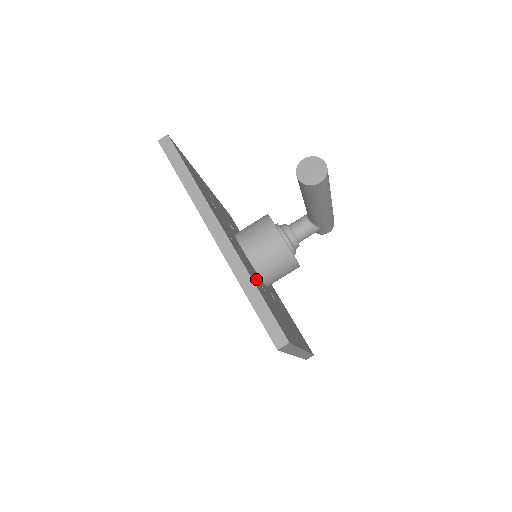
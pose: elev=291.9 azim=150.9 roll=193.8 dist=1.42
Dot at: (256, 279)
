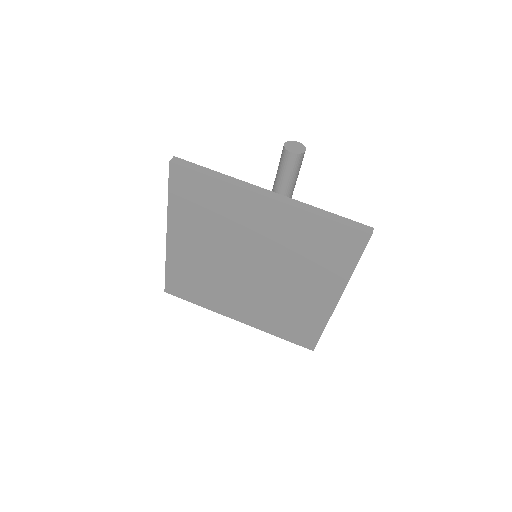
Dot at: occluded
